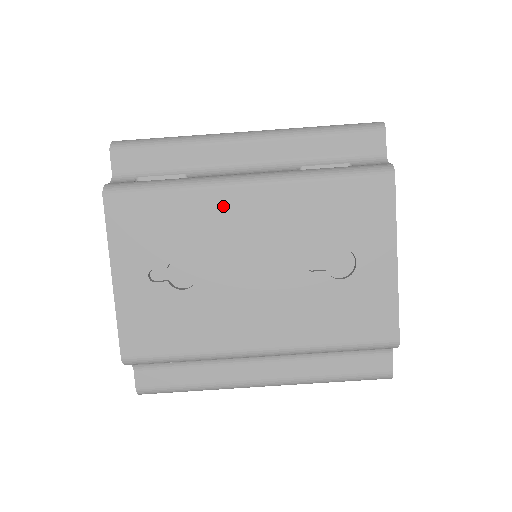
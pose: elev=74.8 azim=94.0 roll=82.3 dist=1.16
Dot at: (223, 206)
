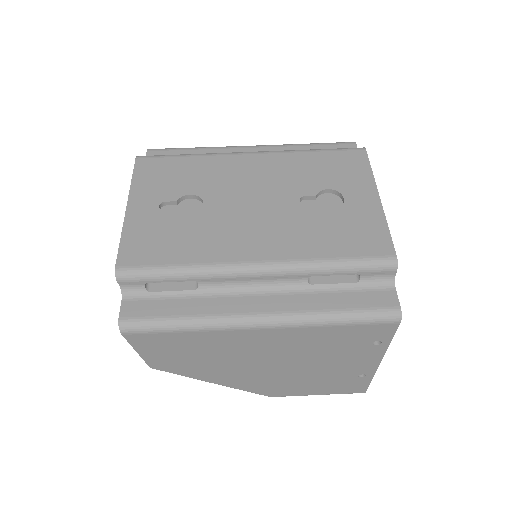
Dot at: (230, 164)
